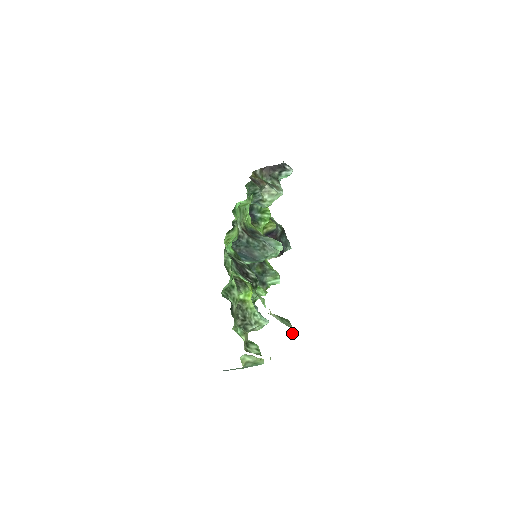
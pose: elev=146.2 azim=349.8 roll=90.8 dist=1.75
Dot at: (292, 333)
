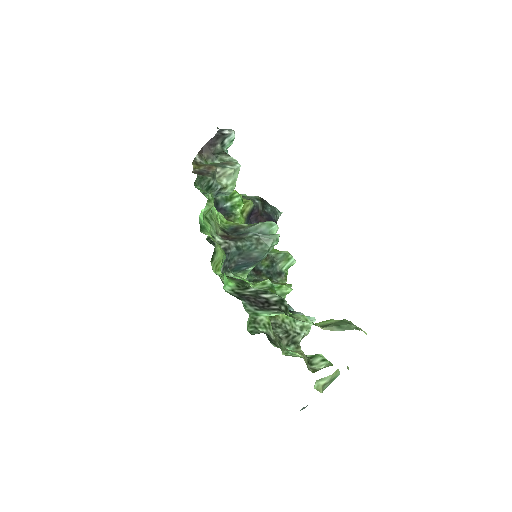
Dot at: occluded
